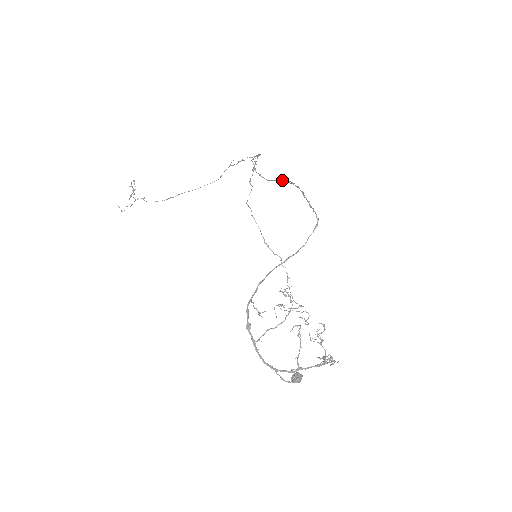
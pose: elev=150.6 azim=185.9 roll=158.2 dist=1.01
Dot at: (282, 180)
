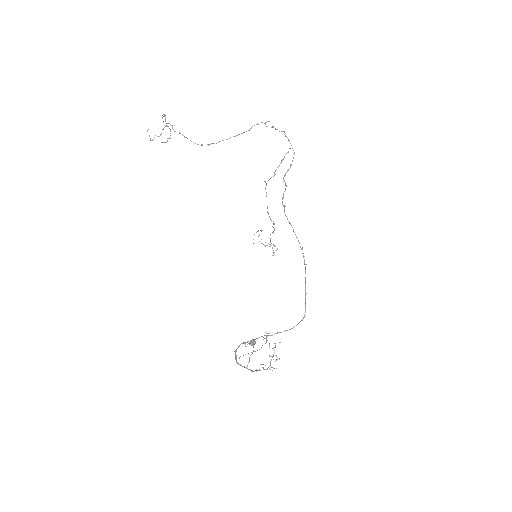
Dot at: (298, 241)
